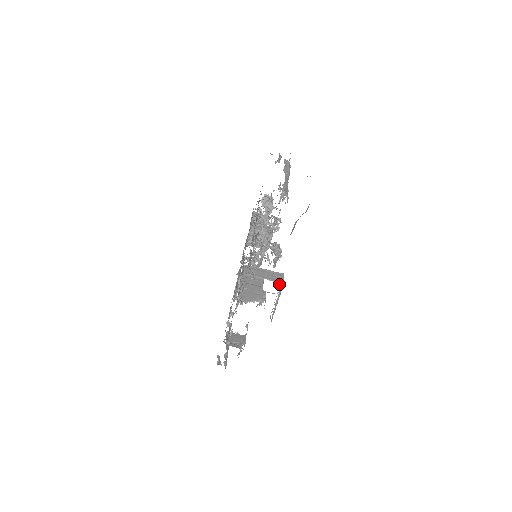
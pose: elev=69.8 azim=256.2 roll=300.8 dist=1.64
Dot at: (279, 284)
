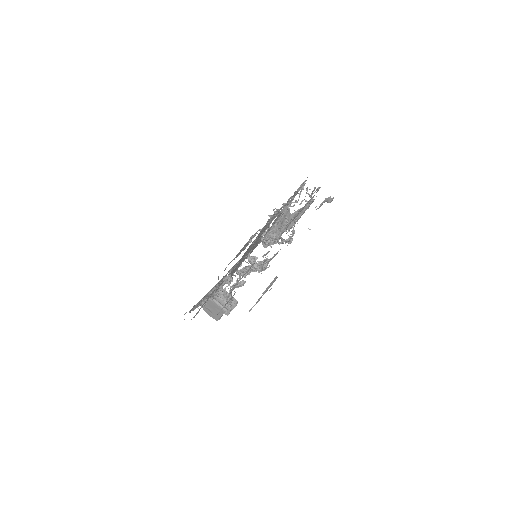
Dot at: occluded
